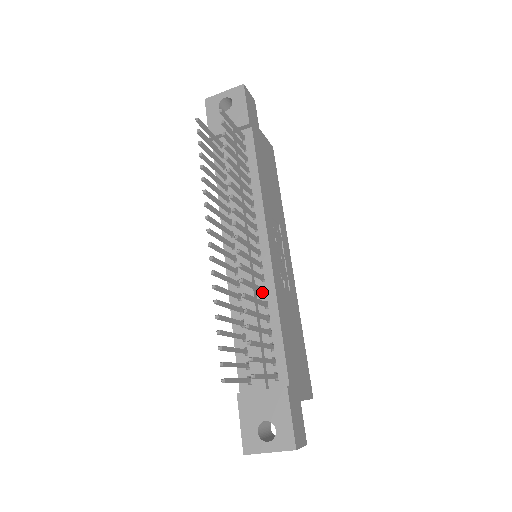
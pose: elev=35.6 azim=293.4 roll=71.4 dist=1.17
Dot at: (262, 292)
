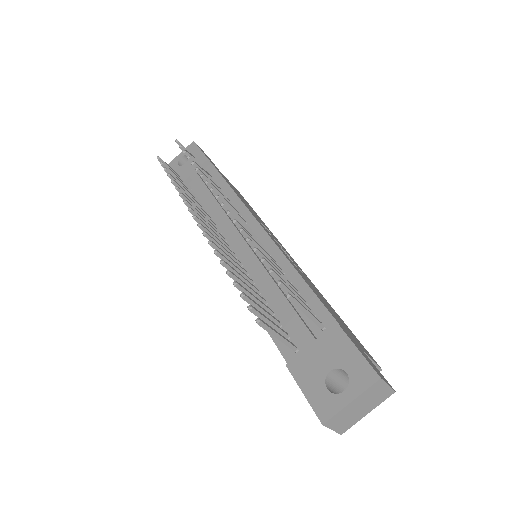
Dot at: occluded
